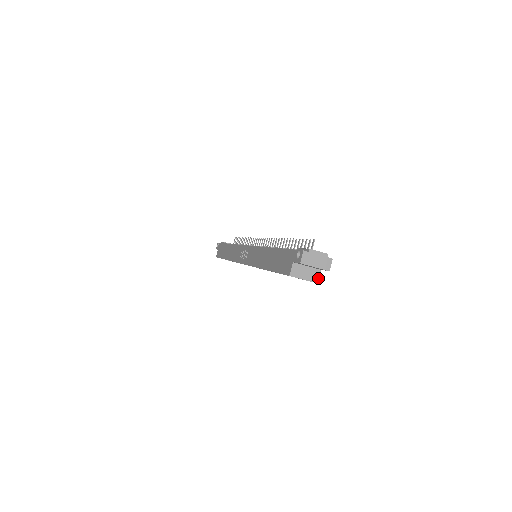
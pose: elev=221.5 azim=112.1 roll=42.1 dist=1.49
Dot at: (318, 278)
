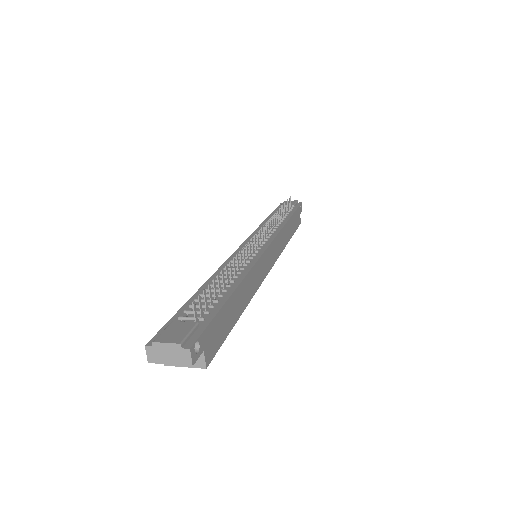
Dot at: (204, 362)
